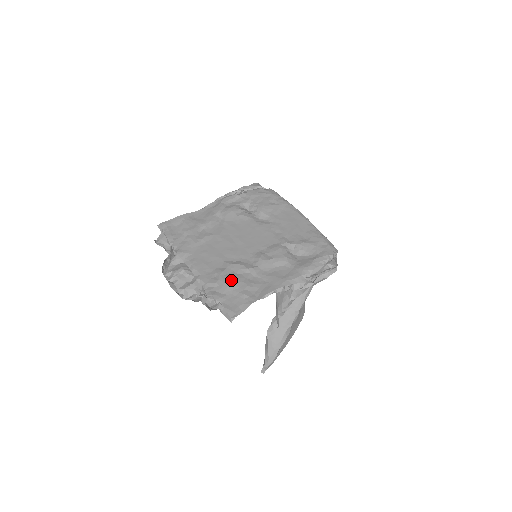
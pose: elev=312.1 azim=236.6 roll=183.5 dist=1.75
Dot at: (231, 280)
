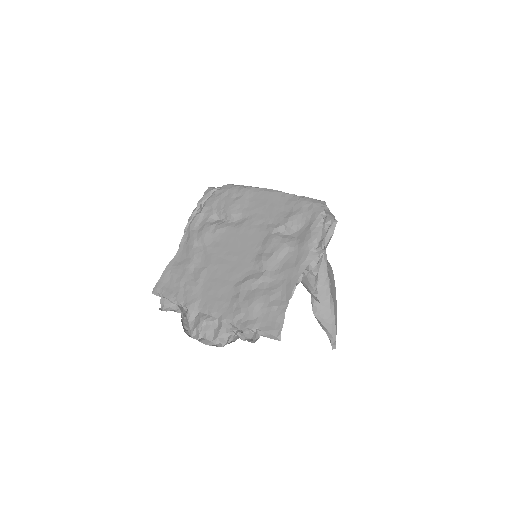
Dot at: (252, 301)
